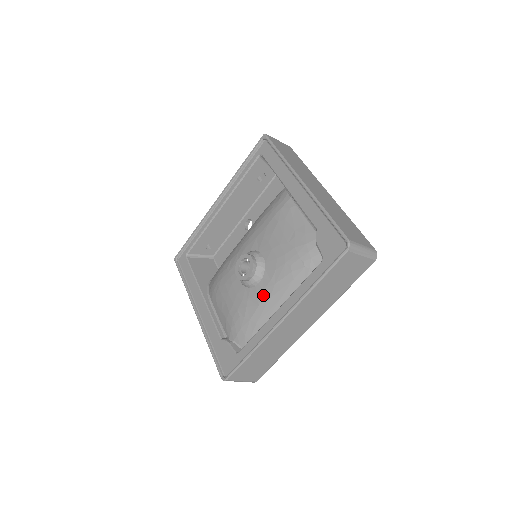
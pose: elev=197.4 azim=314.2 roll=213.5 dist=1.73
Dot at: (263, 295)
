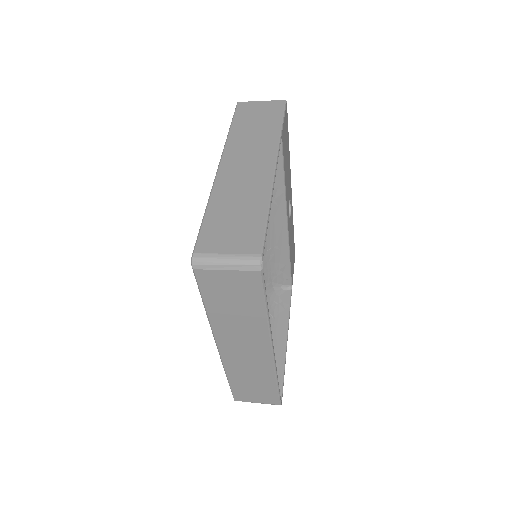
Dot at: occluded
